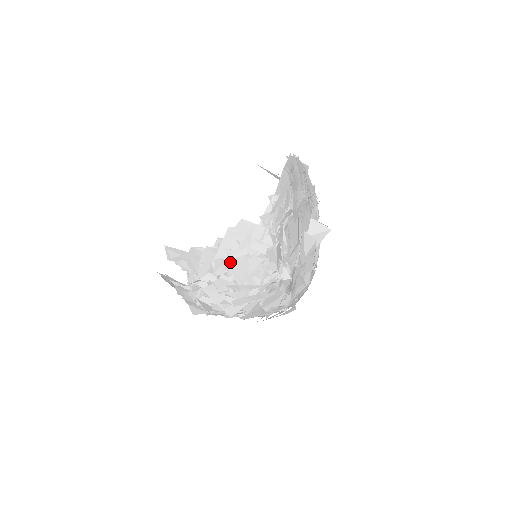
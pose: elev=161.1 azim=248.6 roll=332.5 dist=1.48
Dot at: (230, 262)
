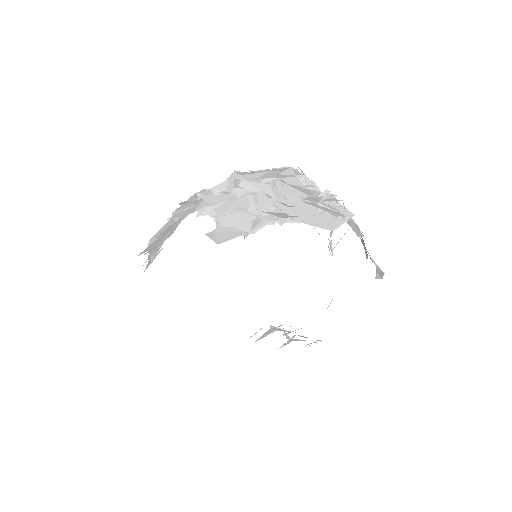
Dot at: occluded
